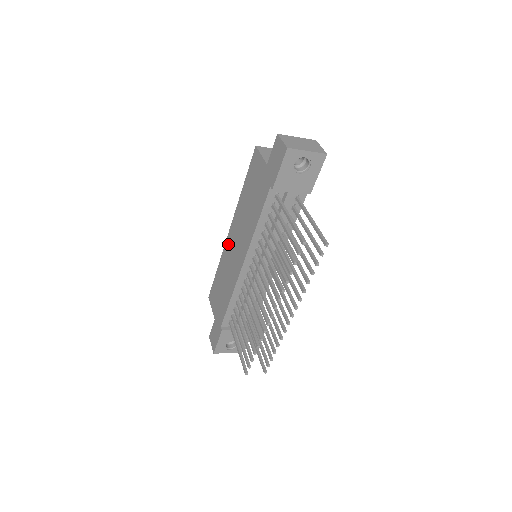
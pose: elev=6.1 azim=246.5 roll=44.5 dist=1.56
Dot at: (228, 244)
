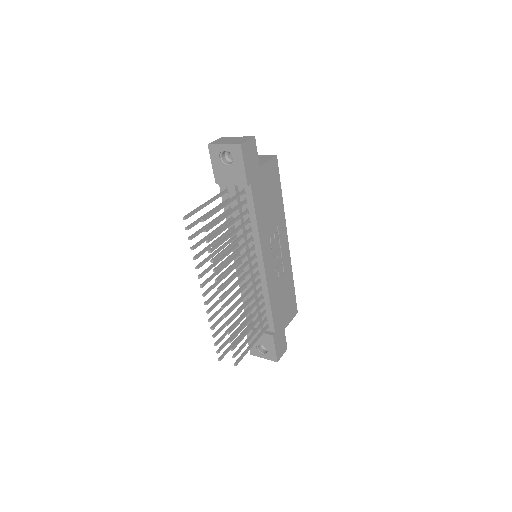
Dot at: occluded
